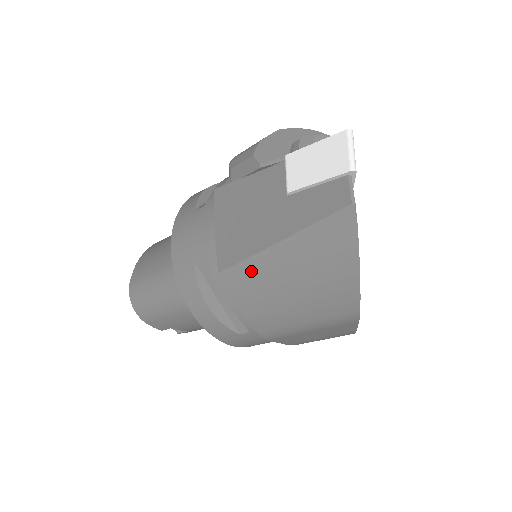
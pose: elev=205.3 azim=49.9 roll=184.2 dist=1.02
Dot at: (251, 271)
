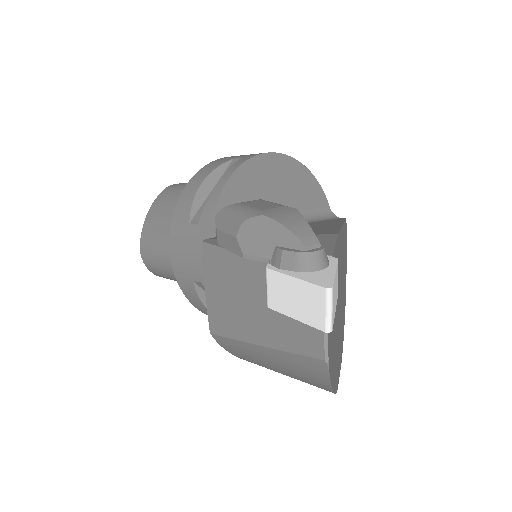
Dot at: (238, 347)
